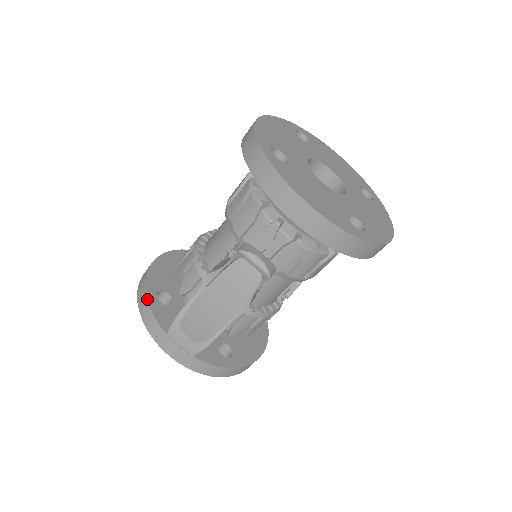
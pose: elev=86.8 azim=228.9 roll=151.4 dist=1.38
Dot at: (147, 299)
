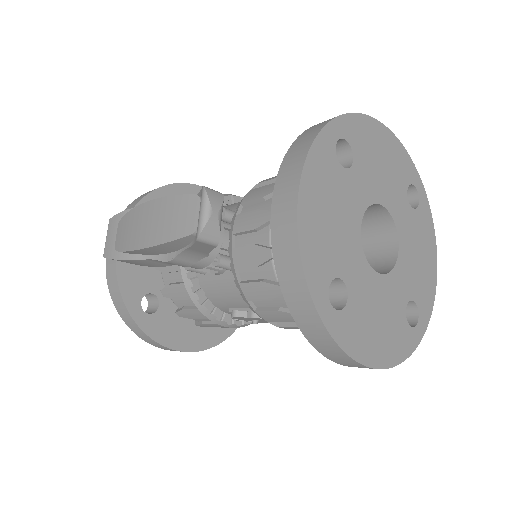
Dot at: (148, 194)
